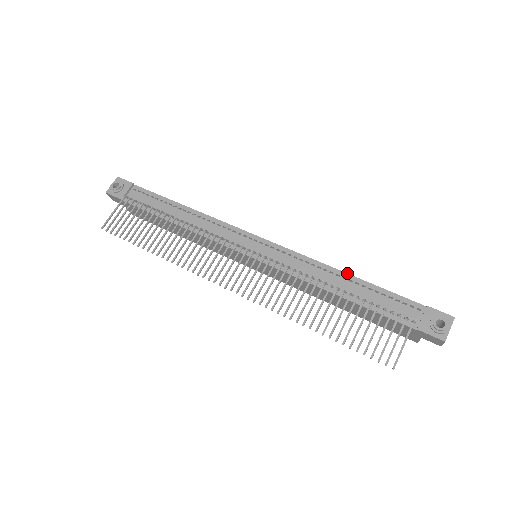
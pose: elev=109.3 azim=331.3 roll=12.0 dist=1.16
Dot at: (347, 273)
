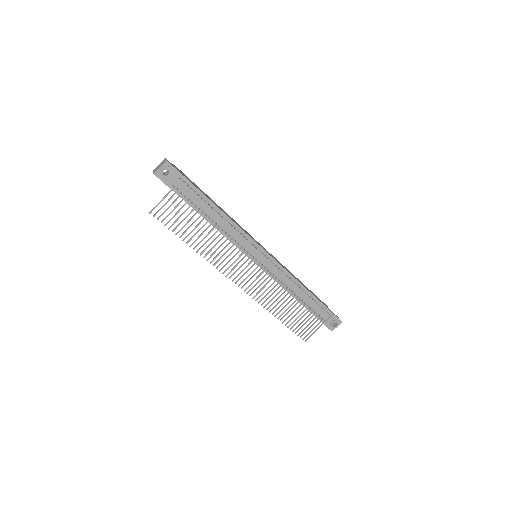
Dot at: (305, 288)
